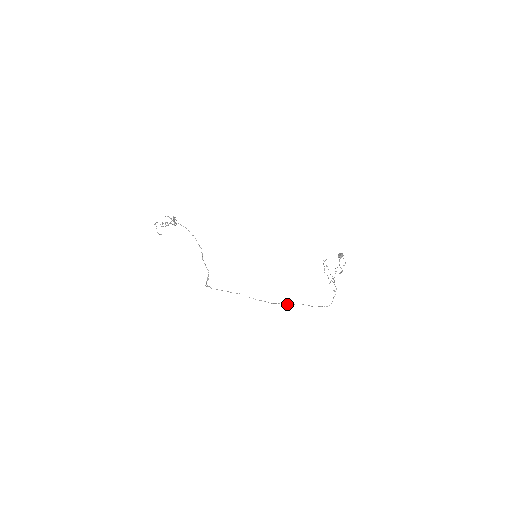
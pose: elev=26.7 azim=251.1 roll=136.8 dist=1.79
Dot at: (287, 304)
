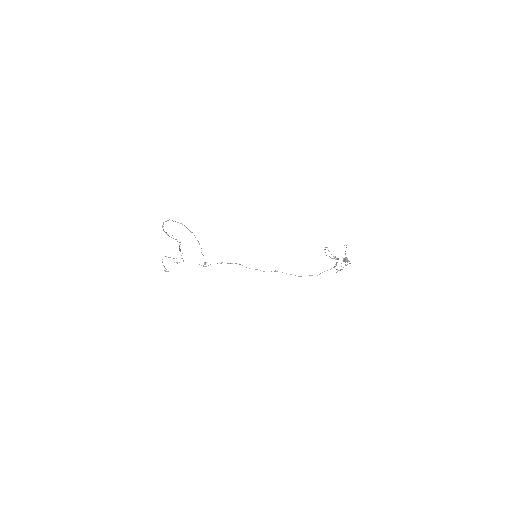
Dot at: occluded
